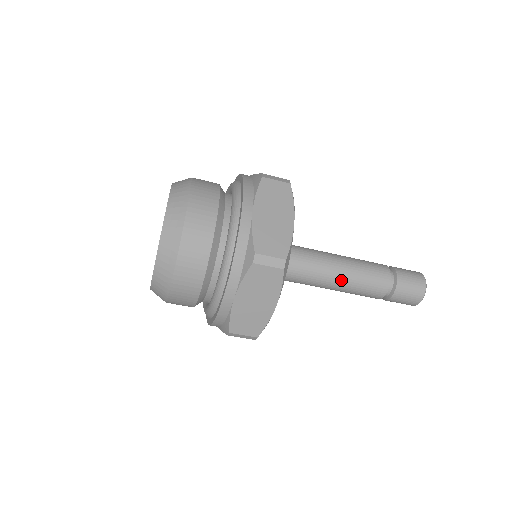
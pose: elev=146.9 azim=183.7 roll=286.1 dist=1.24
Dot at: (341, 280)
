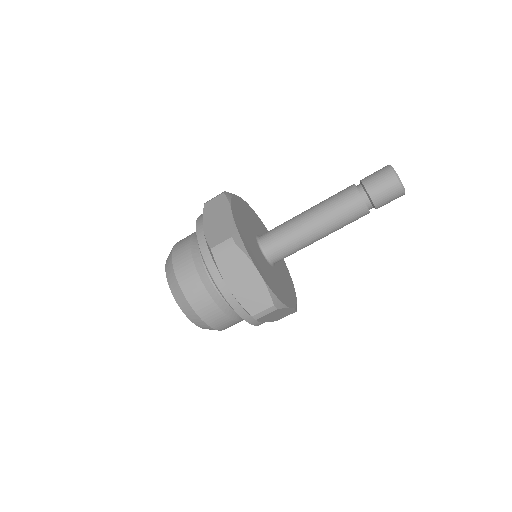
Dot at: (327, 234)
